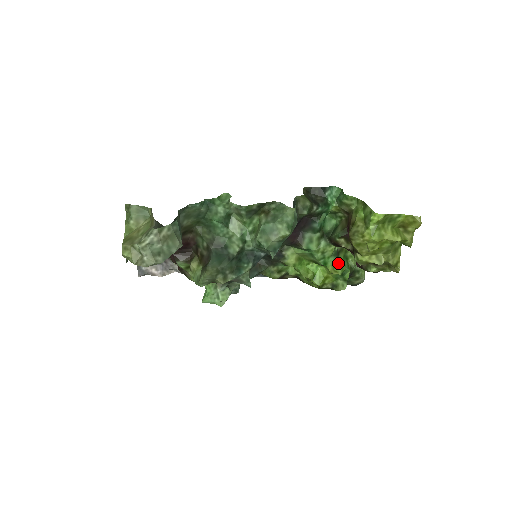
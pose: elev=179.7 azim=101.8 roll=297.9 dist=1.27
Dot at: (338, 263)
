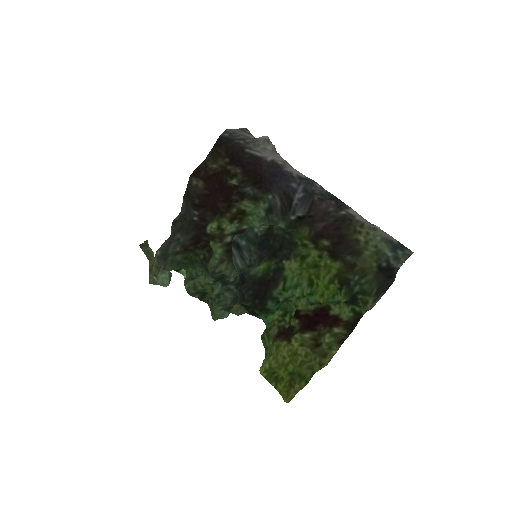
Dot at: occluded
